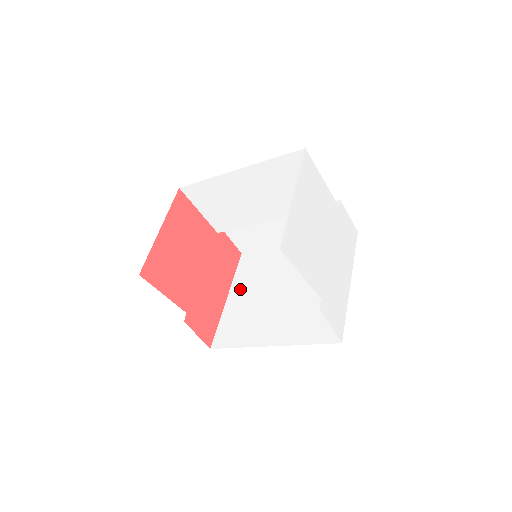
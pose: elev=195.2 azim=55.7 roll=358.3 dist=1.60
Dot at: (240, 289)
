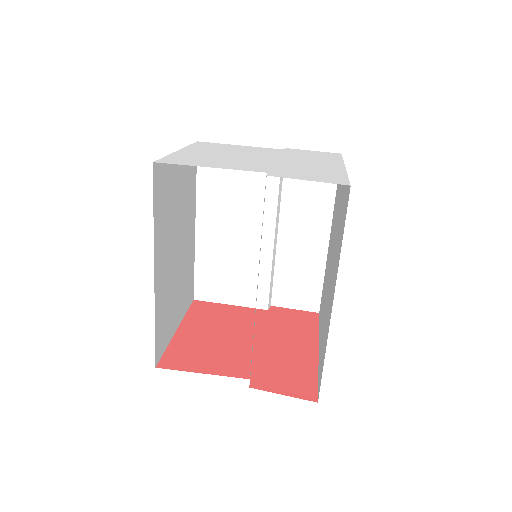
Dot at: occluded
